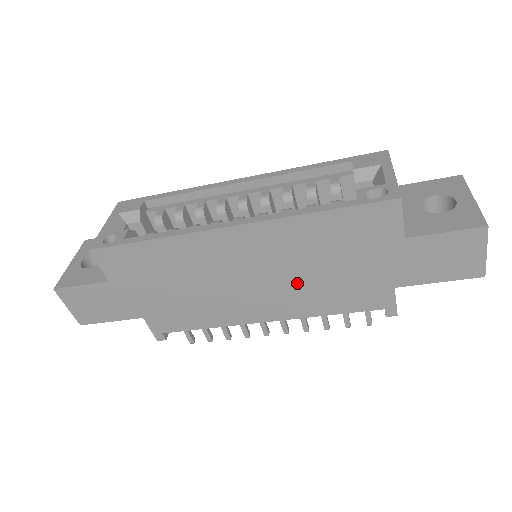
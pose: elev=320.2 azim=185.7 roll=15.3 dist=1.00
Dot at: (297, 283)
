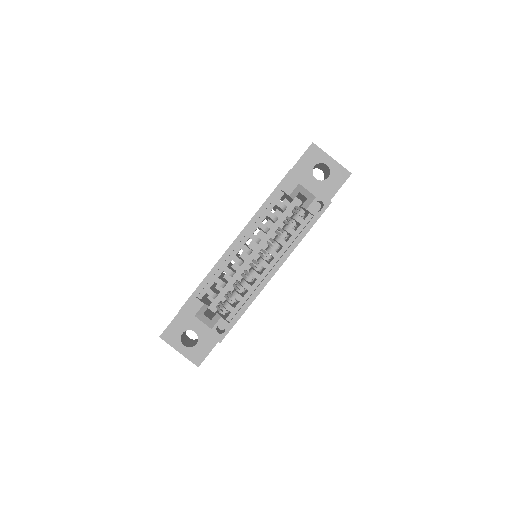
Dot at: occluded
